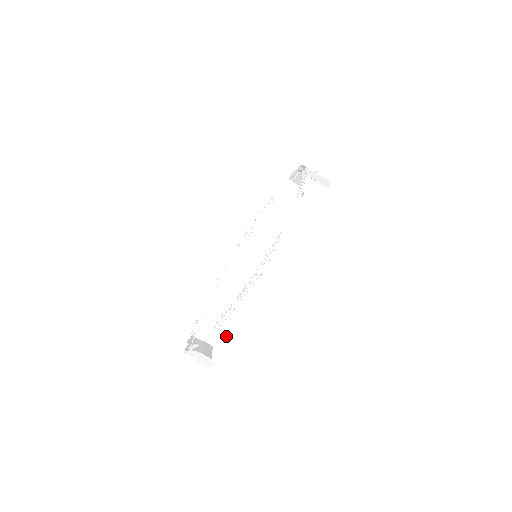
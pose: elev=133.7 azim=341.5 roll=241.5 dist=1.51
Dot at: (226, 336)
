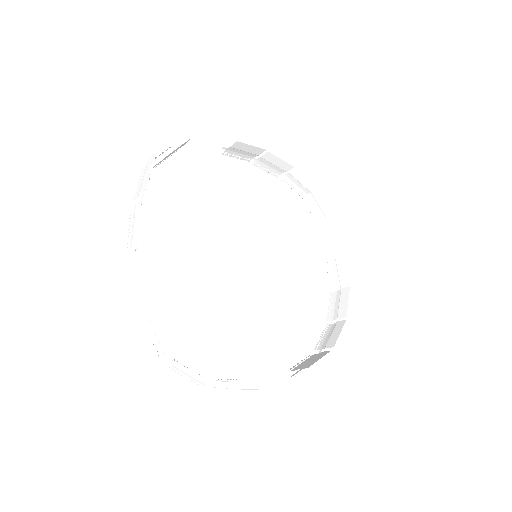
Dot at: (132, 243)
